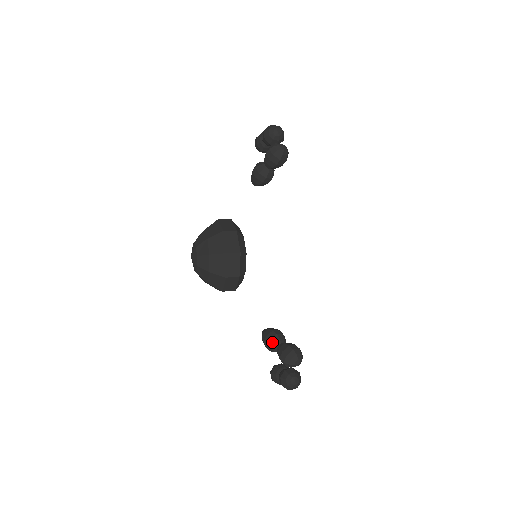
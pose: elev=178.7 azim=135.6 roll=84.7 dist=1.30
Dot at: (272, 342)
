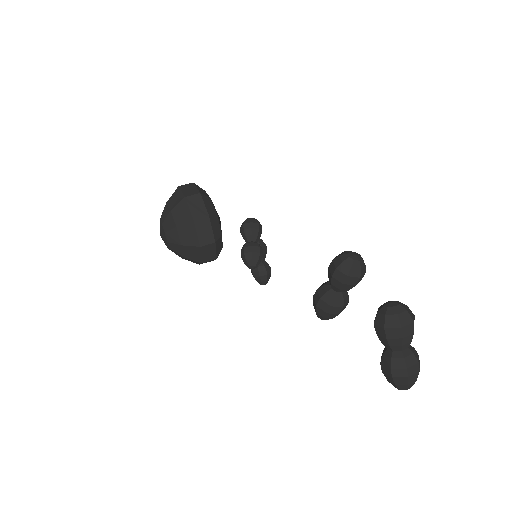
Dot at: (320, 288)
